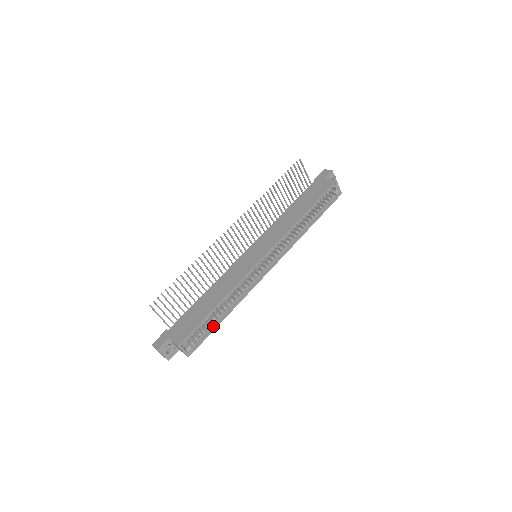
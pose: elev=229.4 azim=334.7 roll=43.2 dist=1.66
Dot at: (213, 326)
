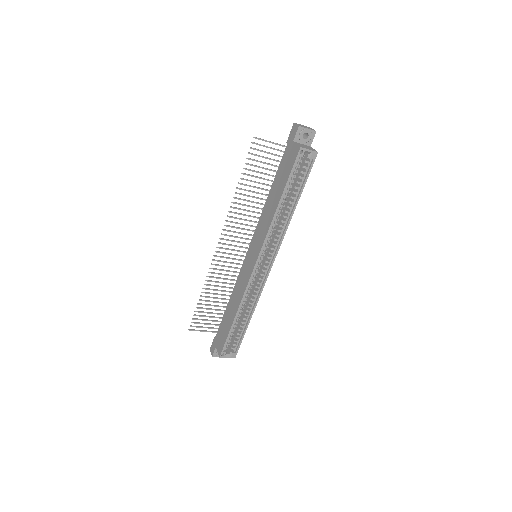
Dot at: (243, 331)
